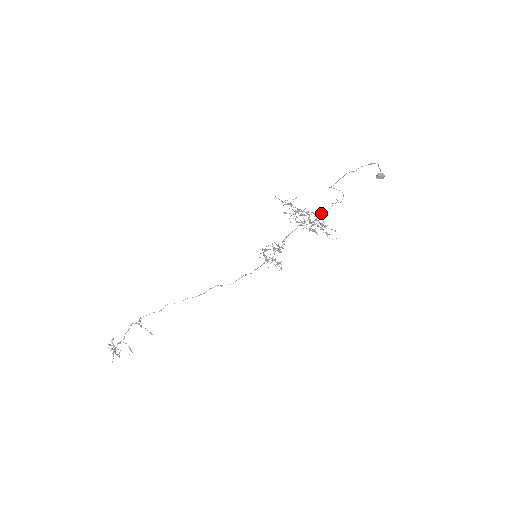
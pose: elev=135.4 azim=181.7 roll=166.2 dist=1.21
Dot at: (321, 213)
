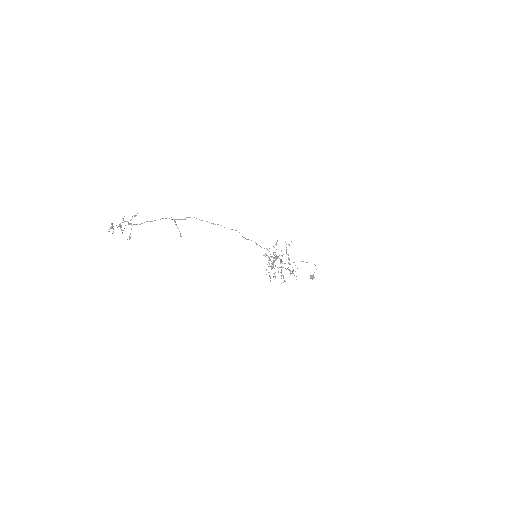
Dot at: occluded
